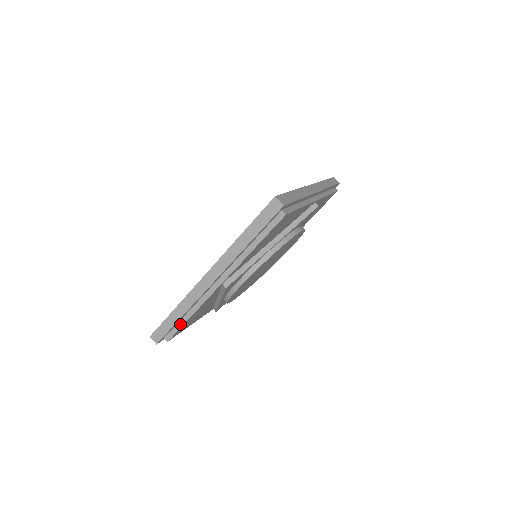
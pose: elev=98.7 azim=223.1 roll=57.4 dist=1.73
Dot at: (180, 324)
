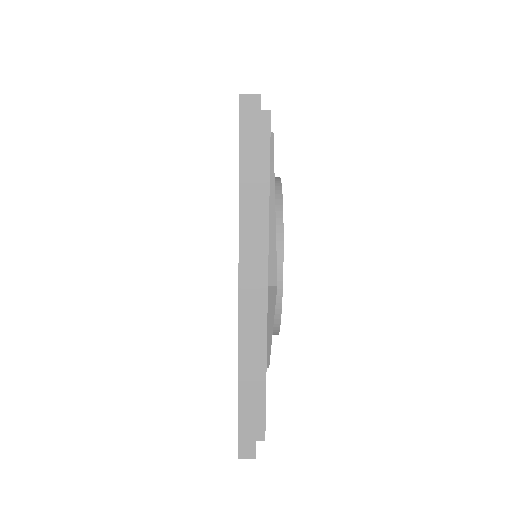
Dot at: (261, 398)
